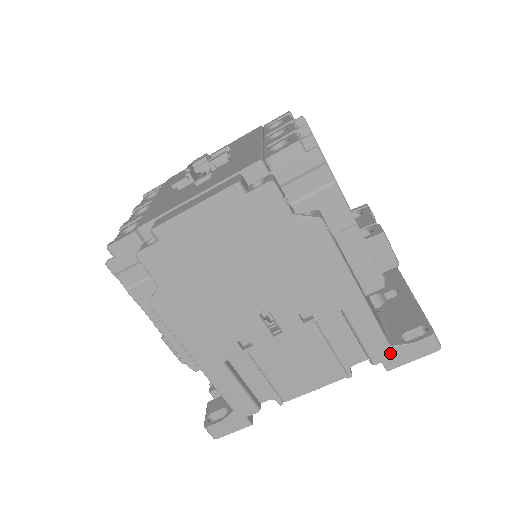
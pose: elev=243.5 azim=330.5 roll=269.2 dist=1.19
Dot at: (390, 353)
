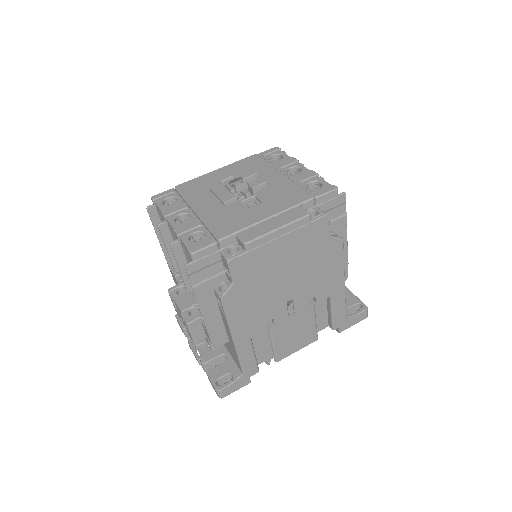
Dot at: (345, 321)
